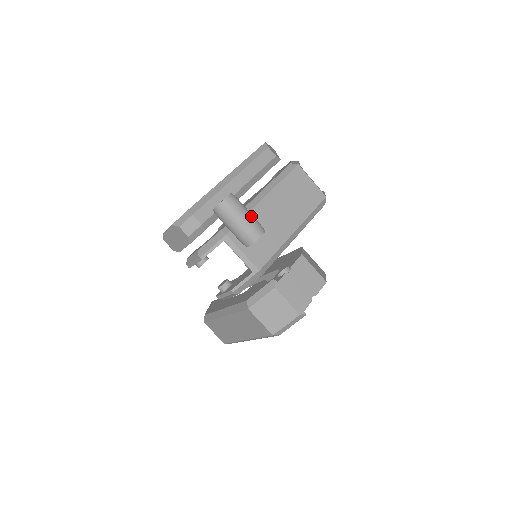
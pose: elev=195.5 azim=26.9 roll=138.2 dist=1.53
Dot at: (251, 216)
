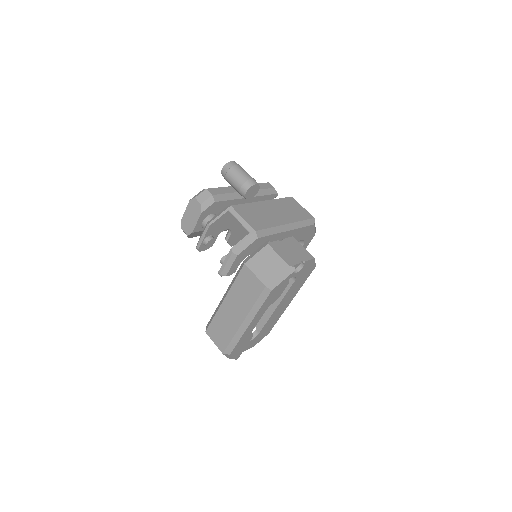
Dot at: occluded
